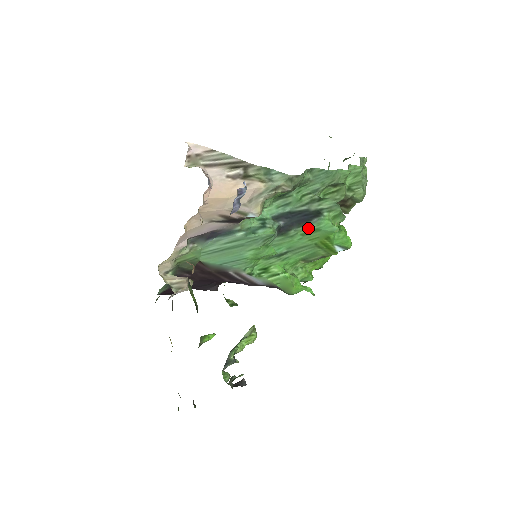
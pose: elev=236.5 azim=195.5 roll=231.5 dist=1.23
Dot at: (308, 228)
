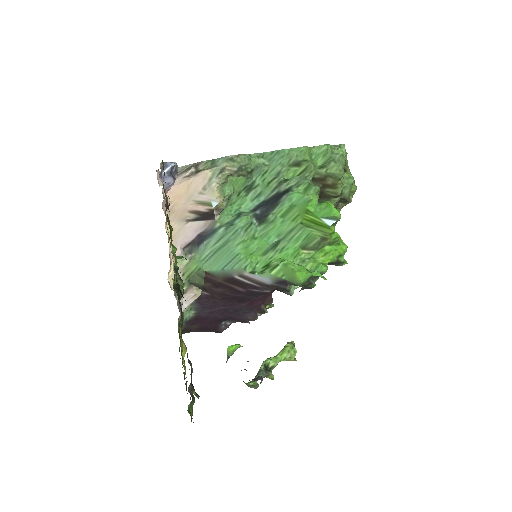
Dot at: (283, 207)
